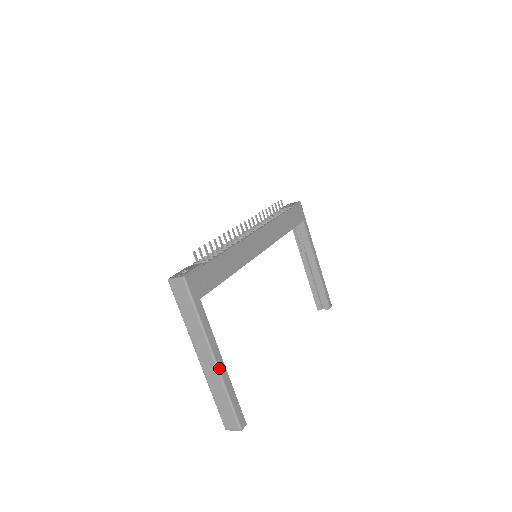
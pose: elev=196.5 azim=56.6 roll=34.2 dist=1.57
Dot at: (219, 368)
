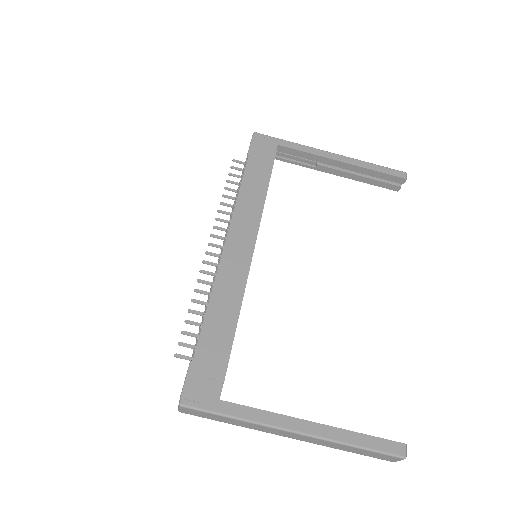
Dot at: (311, 435)
